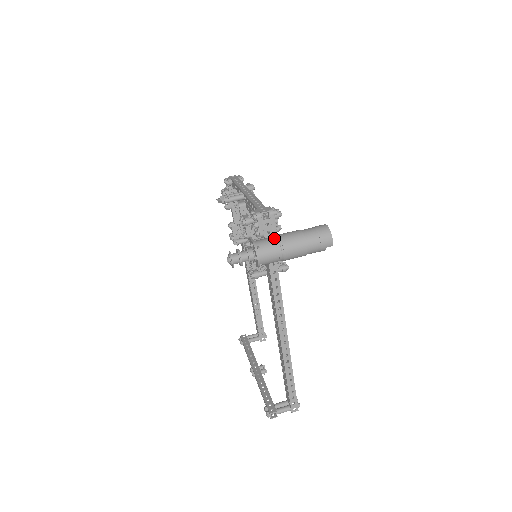
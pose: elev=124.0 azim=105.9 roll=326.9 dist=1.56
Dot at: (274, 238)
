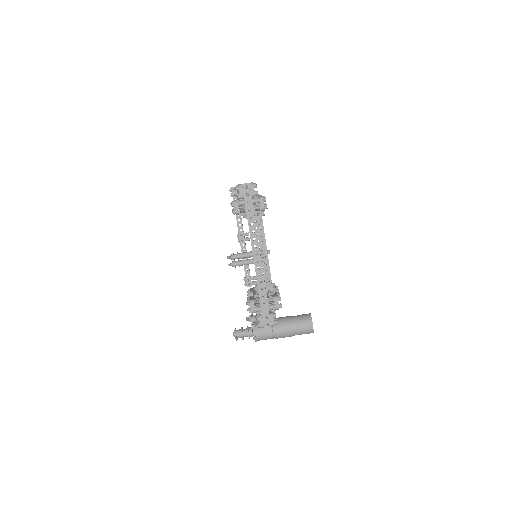
Dot at: (270, 334)
